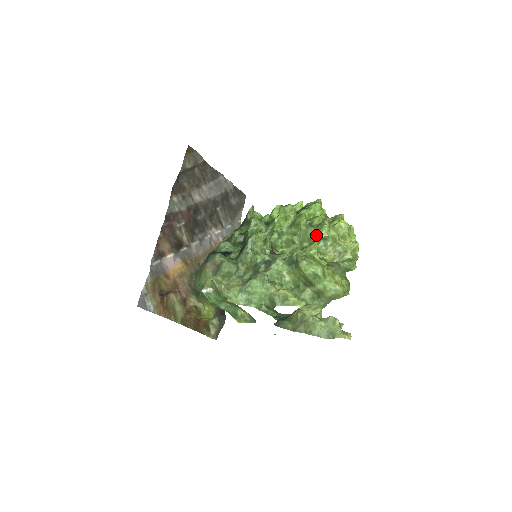
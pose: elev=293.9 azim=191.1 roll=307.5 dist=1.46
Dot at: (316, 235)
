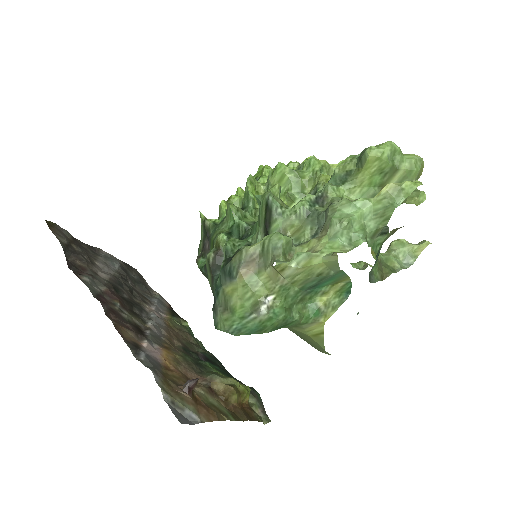
Dot at: (312, 171)
